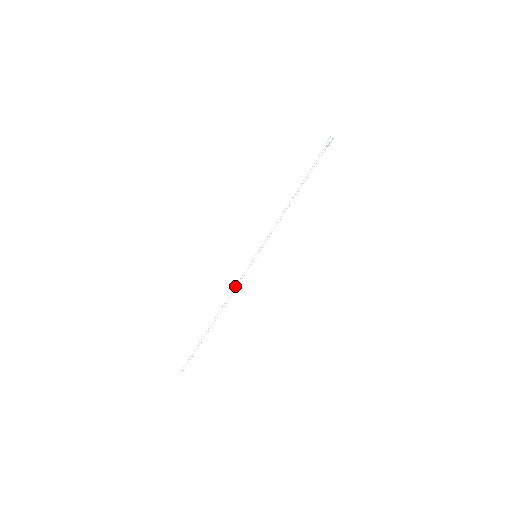
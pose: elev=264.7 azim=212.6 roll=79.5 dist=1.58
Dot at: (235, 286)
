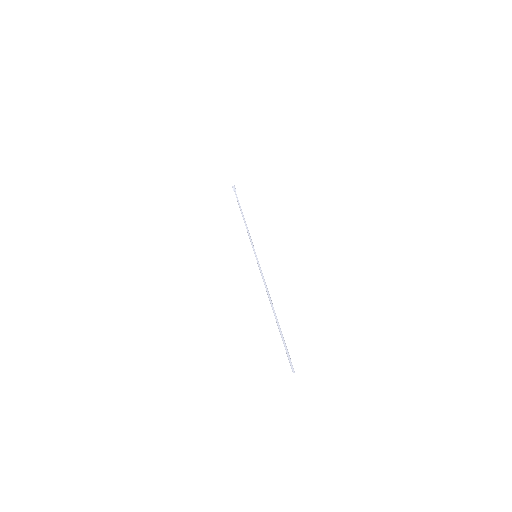
Dot at: (263, 281)
